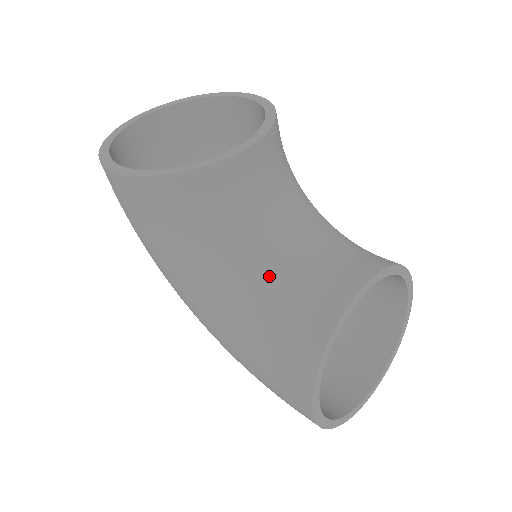
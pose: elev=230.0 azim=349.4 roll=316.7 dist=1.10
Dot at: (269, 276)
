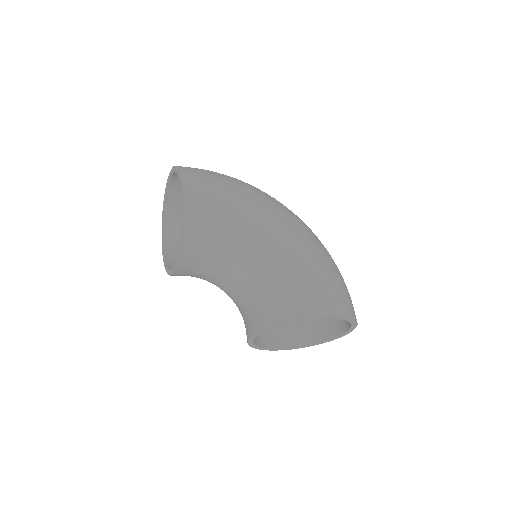
Dot at: (233, 301)
